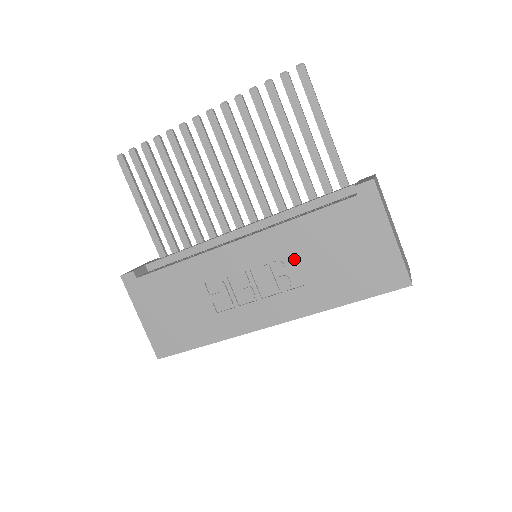
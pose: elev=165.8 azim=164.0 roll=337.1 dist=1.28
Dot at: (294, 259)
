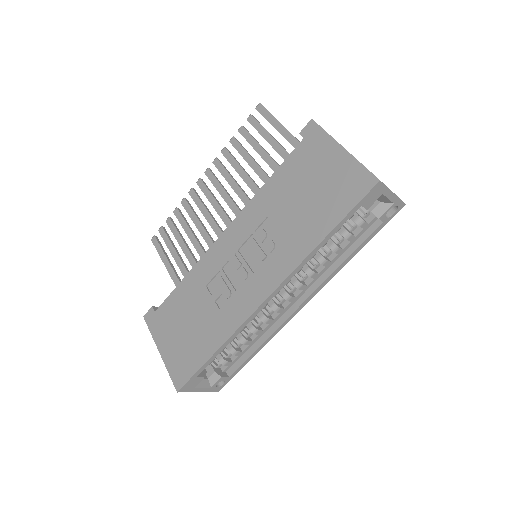
Dot at: (271, 220)
